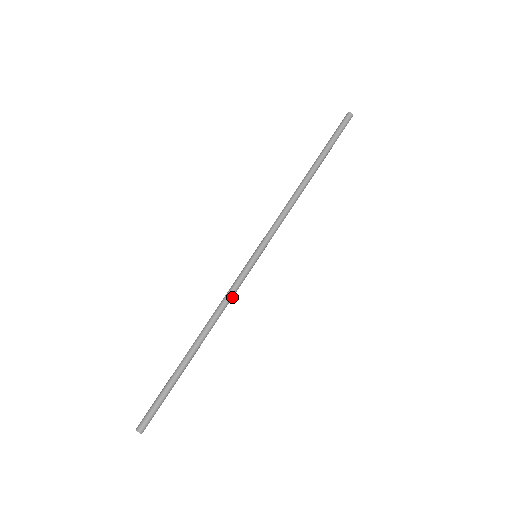
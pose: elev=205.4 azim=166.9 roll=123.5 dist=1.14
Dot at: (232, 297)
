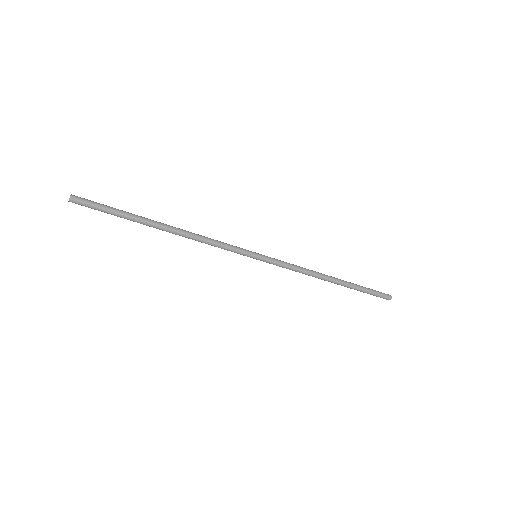
Dot at: (216, 246)
